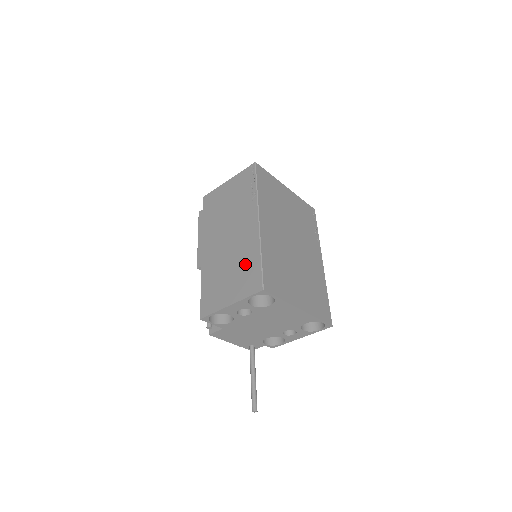
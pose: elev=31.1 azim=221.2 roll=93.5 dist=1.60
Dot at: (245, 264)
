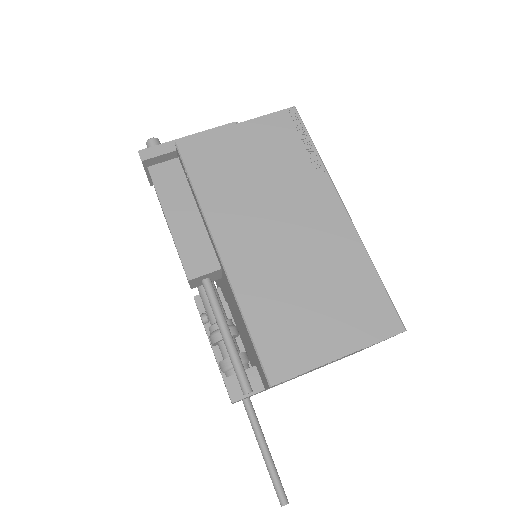
Dot at: (348, 284)
